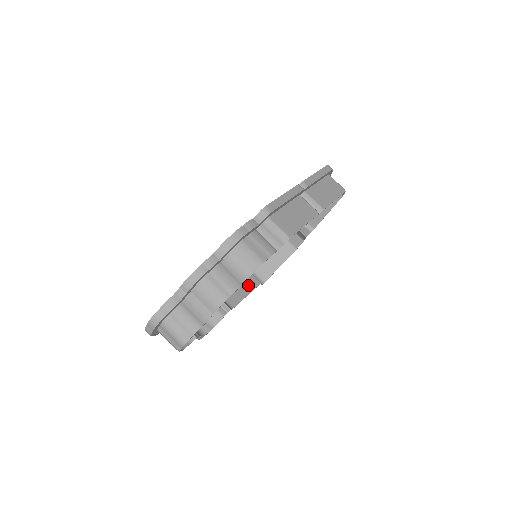
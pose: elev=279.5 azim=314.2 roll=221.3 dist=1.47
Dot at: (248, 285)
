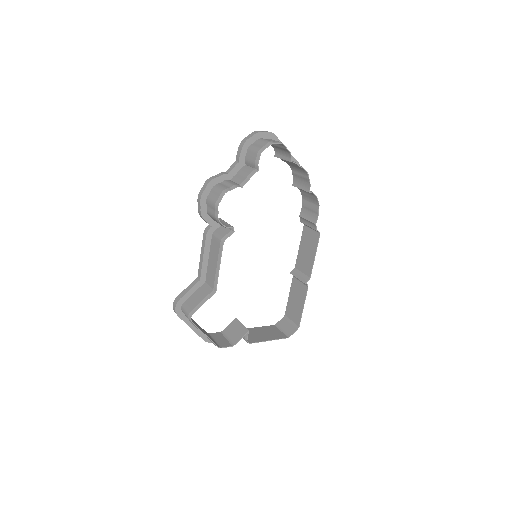
Dot at: (215, 275)
